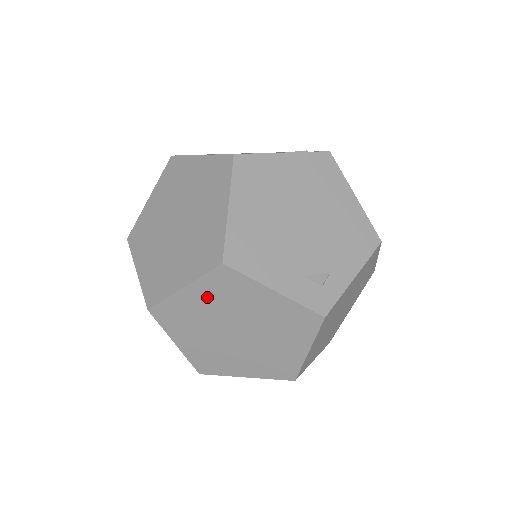
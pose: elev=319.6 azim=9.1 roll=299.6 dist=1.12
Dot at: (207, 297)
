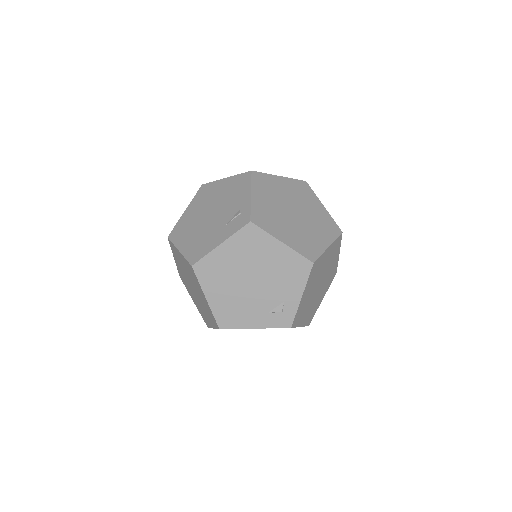
Dot at: occluded
